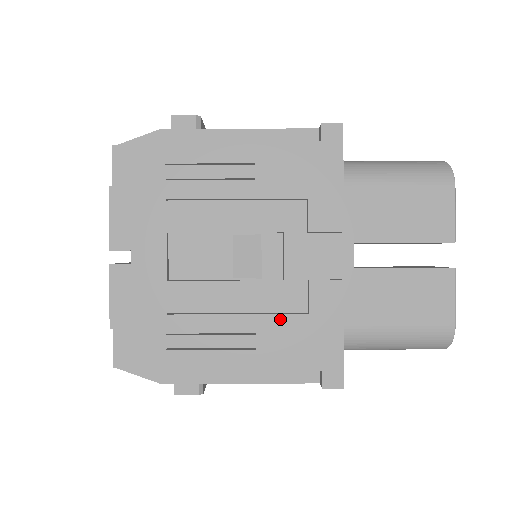
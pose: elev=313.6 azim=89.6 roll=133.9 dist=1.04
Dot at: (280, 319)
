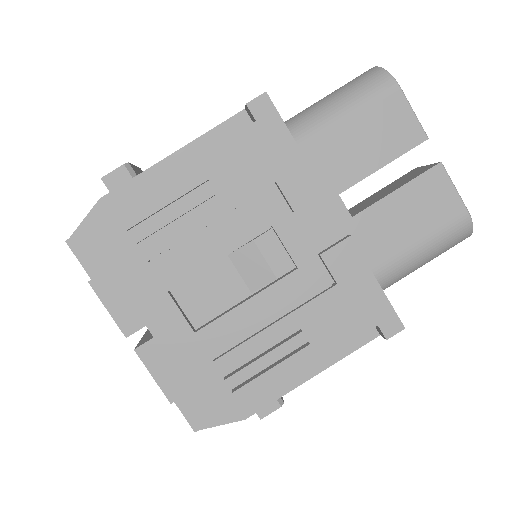
Dot at: (315, 304)
